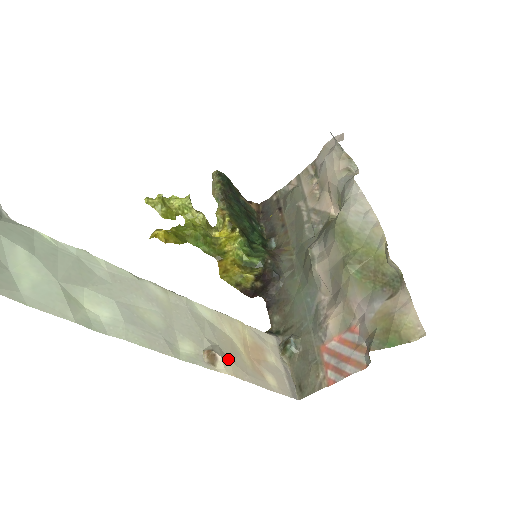
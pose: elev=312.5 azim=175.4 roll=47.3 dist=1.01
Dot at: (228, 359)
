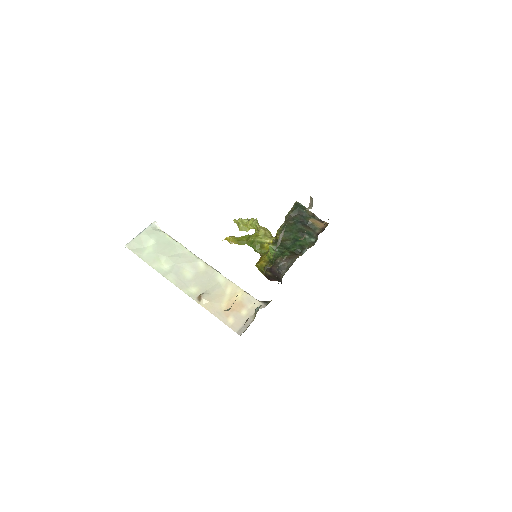
Dot at: (208, 301)
